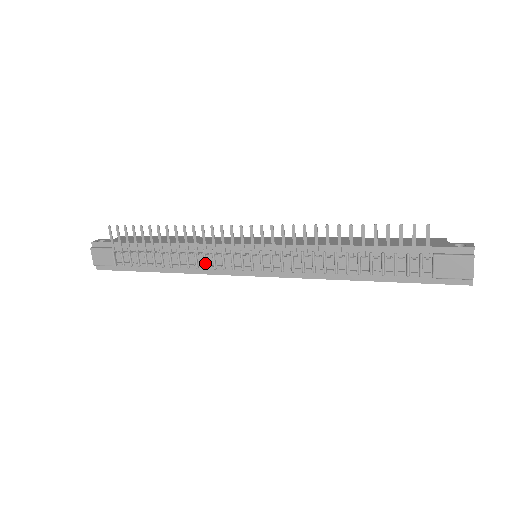
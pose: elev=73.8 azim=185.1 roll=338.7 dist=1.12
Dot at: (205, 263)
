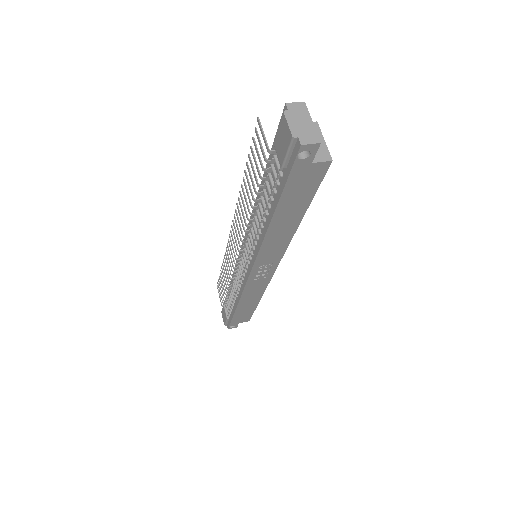
Dot at: (238, 282)
